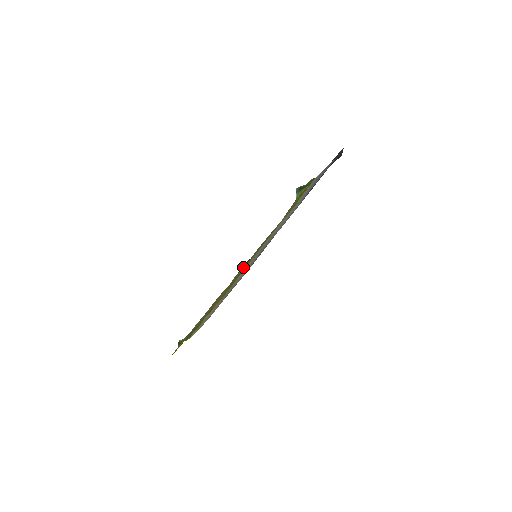
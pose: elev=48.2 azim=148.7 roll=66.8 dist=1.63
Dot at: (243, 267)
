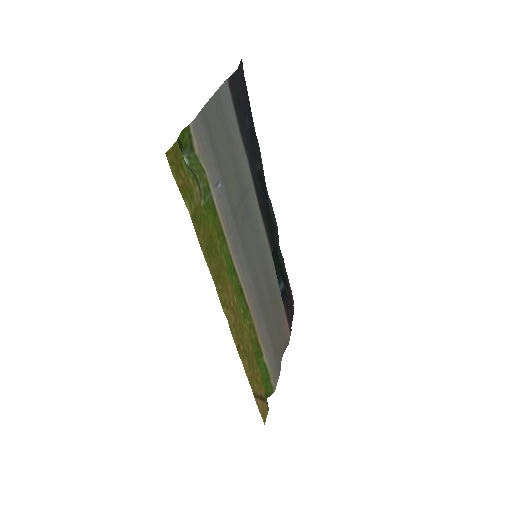
Dot at: (221, 291)
